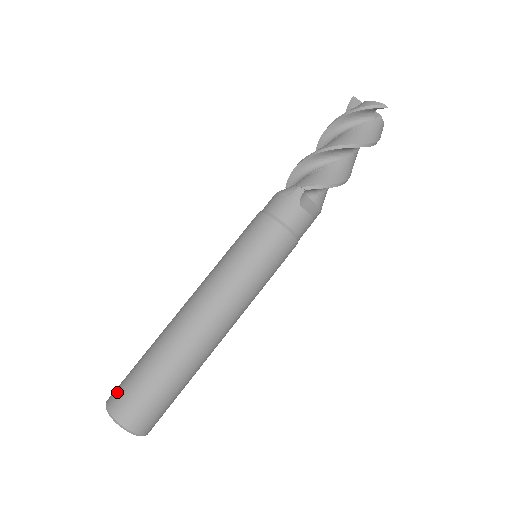
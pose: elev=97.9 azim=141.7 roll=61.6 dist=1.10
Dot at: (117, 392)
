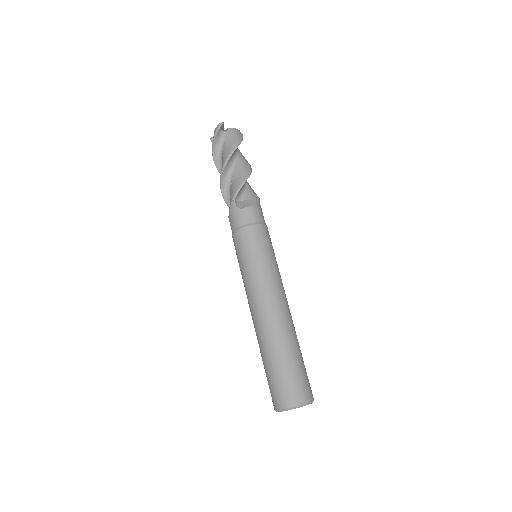
Dot at: occluded
